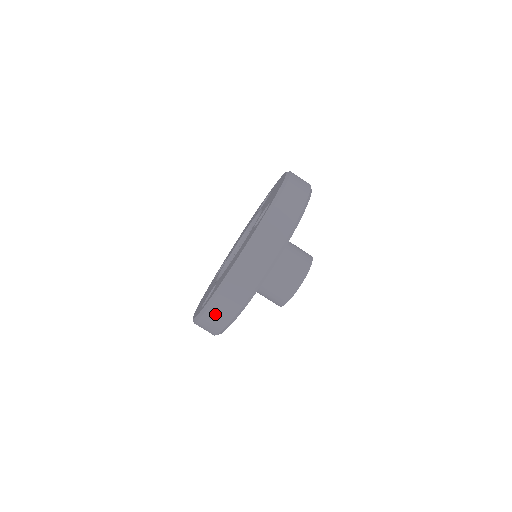
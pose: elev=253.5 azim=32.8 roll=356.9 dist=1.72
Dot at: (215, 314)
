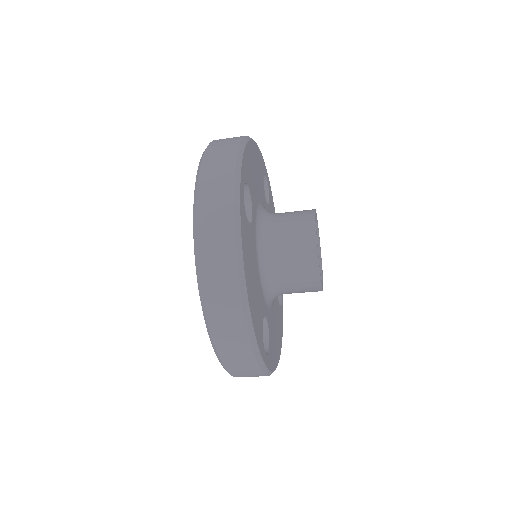
Dot at: (232, 356)
